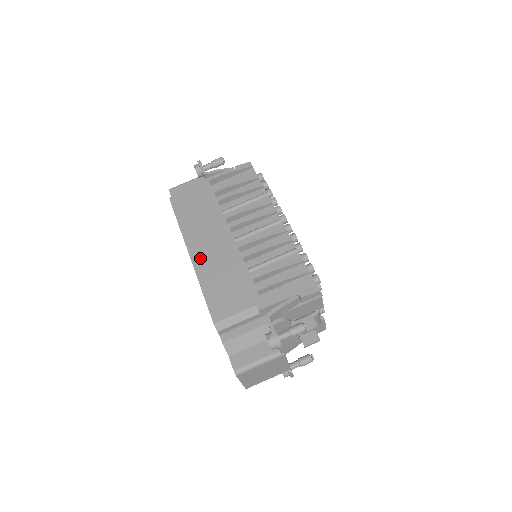
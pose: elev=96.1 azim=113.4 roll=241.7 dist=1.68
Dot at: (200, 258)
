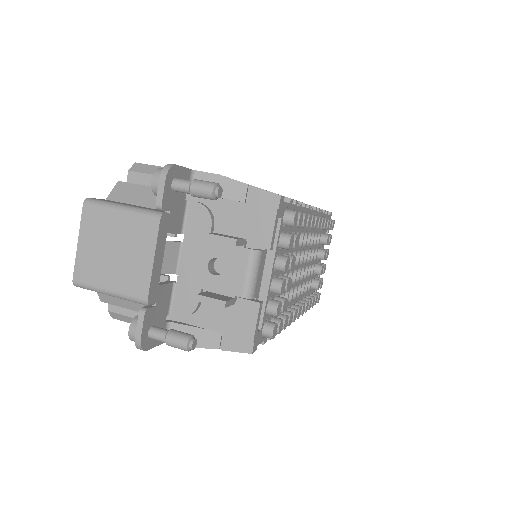
Dot at: occluded
